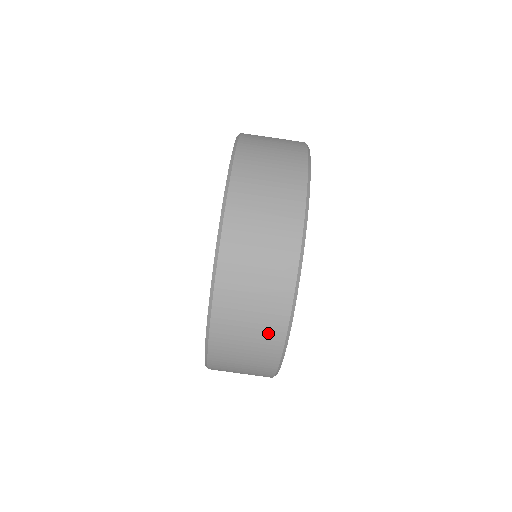
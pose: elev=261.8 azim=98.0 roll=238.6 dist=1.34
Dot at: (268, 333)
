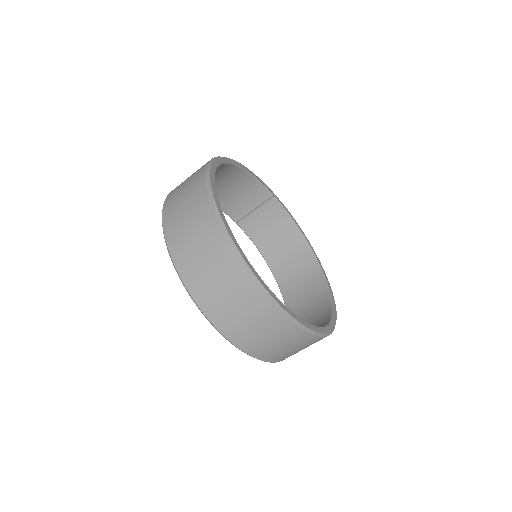
Dot at: occluded
